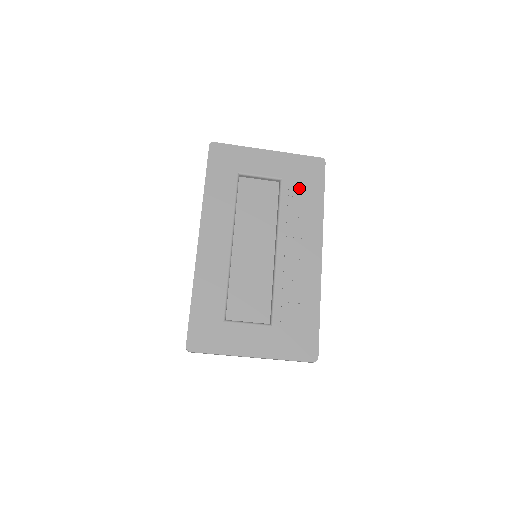
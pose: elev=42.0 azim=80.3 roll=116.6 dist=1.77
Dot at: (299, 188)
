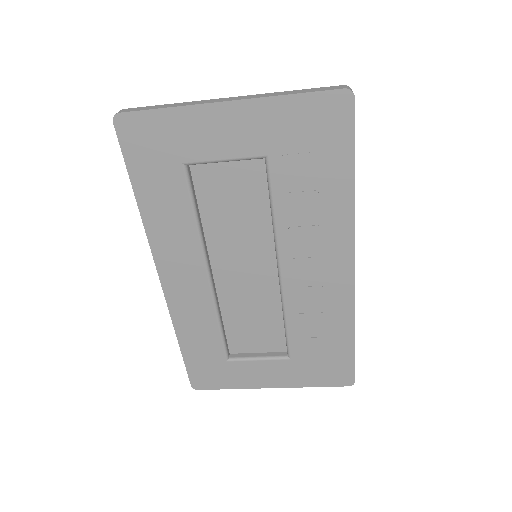
Dot at: (303, 168)
